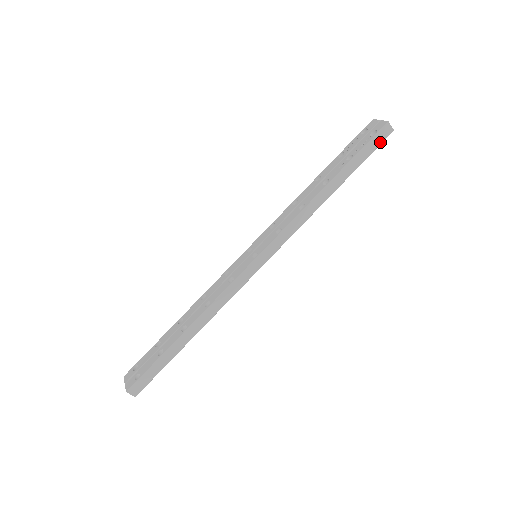
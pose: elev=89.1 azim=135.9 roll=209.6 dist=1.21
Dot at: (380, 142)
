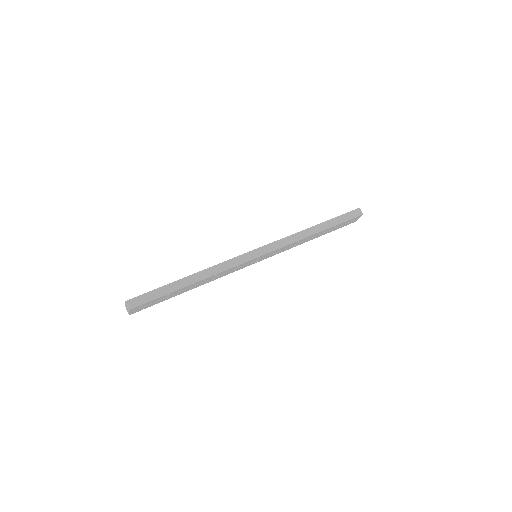
Dot at: (353, 217)
